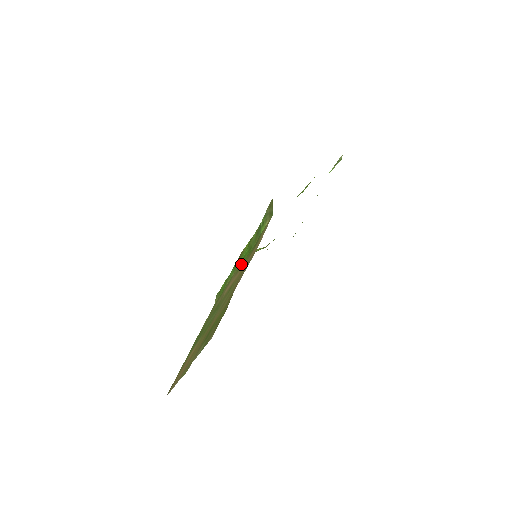
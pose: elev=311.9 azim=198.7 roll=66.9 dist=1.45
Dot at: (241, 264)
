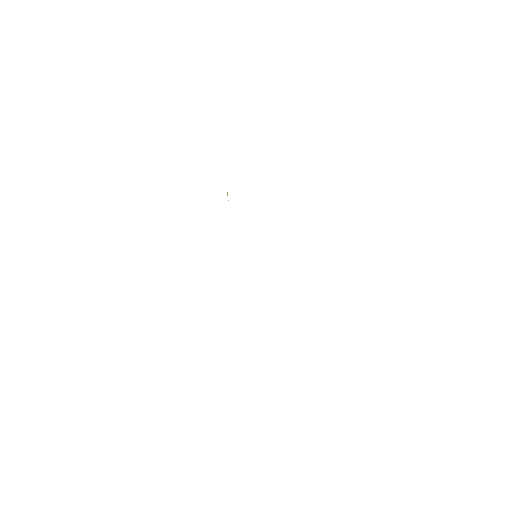
Dot at: occluded
